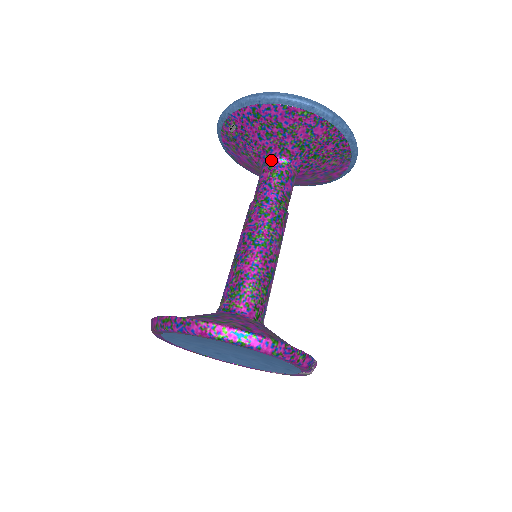
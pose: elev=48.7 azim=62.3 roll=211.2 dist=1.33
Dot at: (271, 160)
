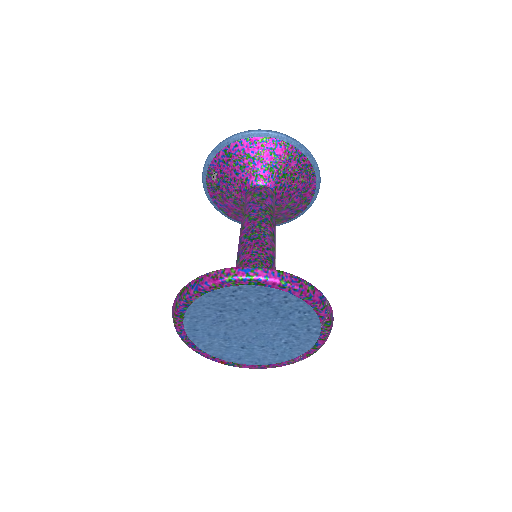
Dot at: (250, 188)
